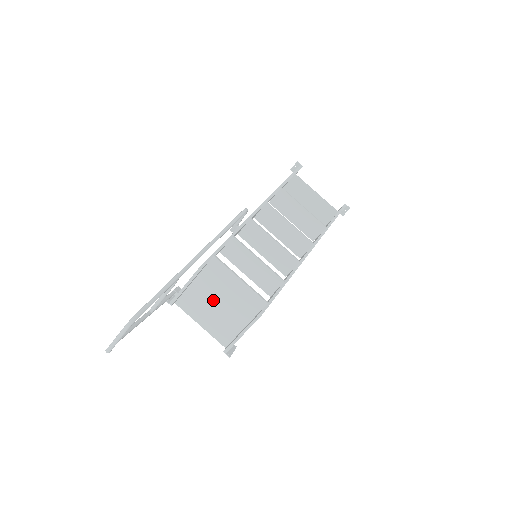
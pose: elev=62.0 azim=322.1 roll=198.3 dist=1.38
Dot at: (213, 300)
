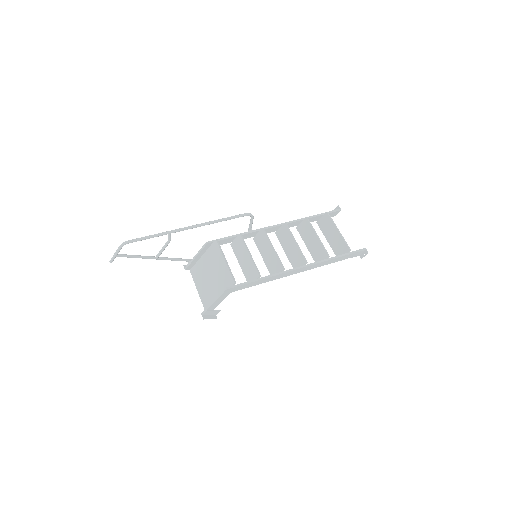
Dot at: (208, 273)
